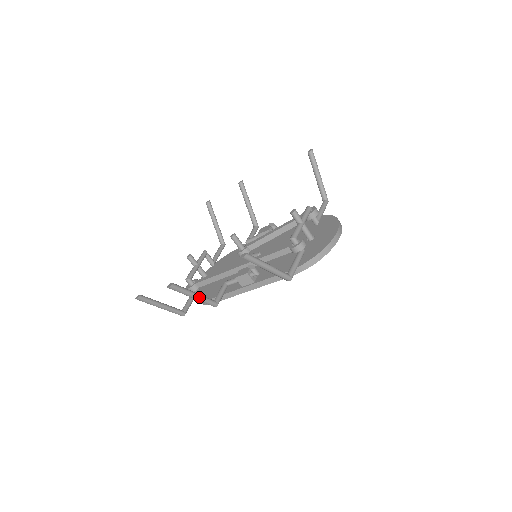
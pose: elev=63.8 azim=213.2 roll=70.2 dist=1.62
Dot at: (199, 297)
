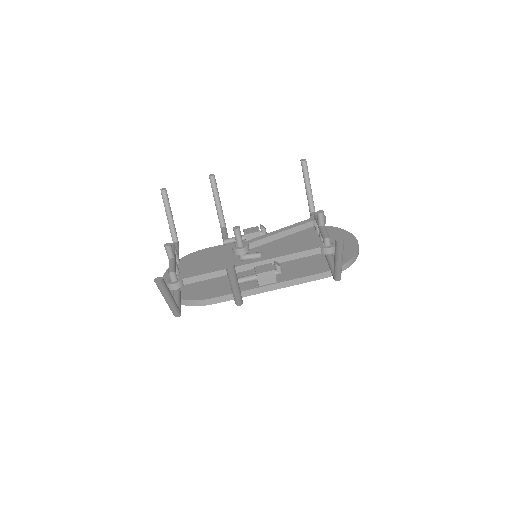
Dot at: (239, 288)
